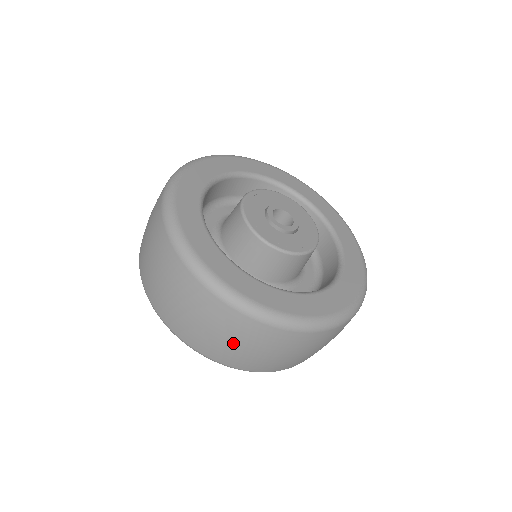
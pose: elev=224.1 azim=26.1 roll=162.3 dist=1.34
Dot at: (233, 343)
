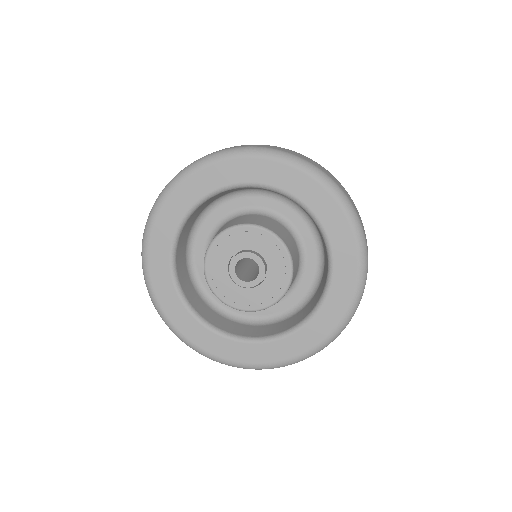
Dot at: occluded
